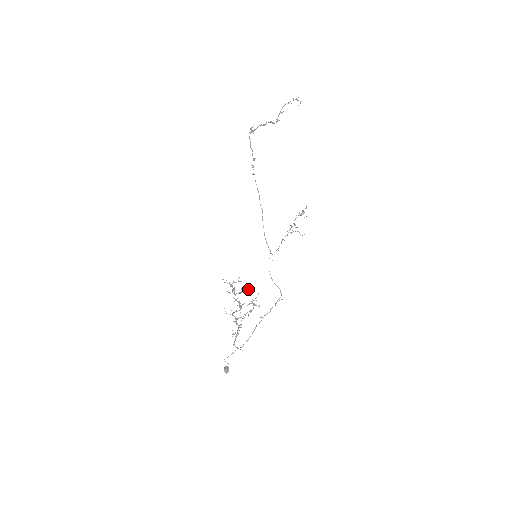
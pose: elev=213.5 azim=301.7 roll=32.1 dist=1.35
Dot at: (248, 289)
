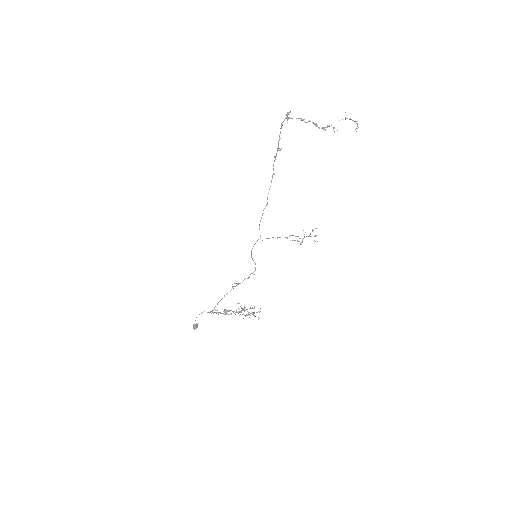
Dot at: occluded
